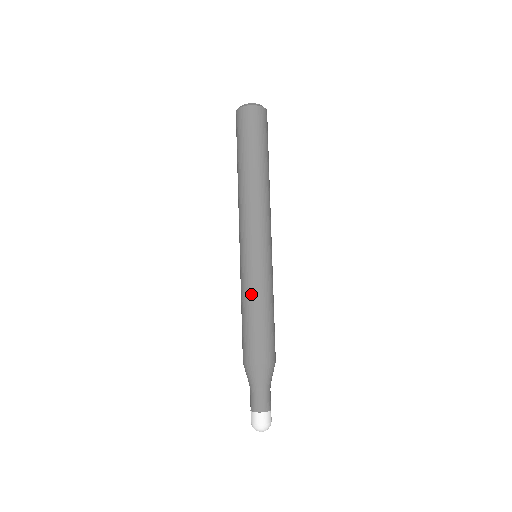
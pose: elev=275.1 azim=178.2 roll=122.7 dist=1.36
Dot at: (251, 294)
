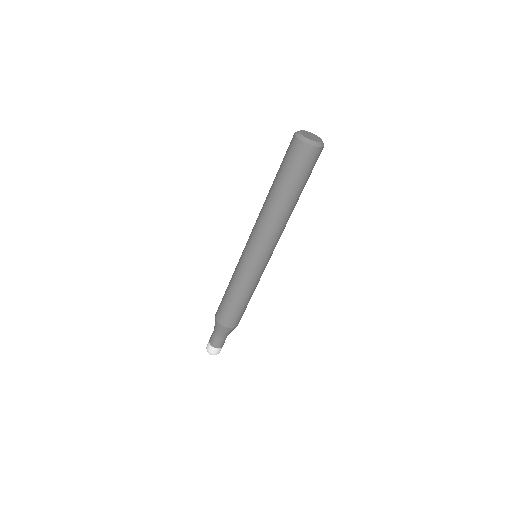
Dot at: (243, 288)
